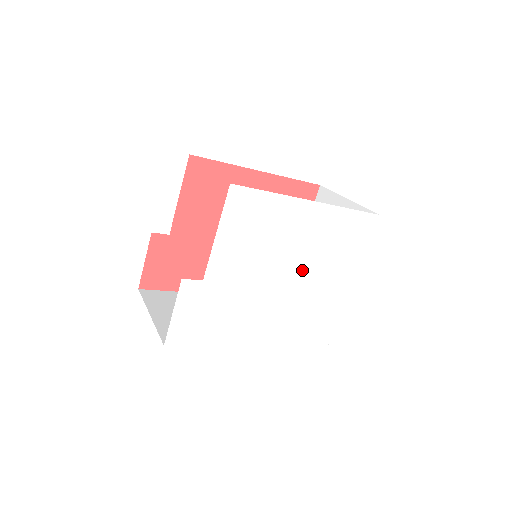
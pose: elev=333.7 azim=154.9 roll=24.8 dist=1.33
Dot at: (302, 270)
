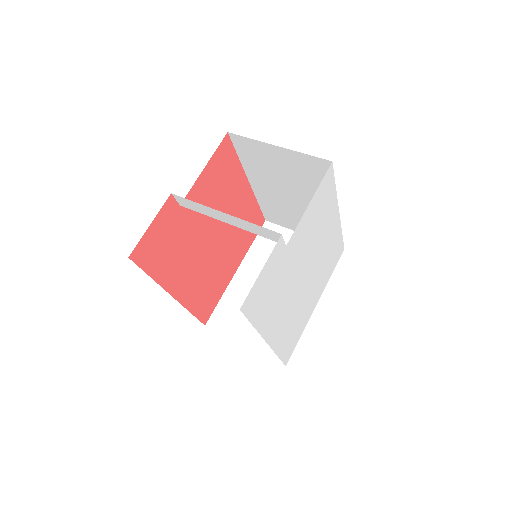
Dot at: (312, 274)
